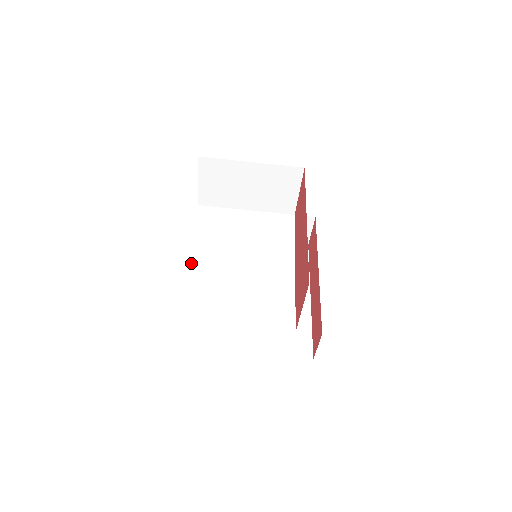
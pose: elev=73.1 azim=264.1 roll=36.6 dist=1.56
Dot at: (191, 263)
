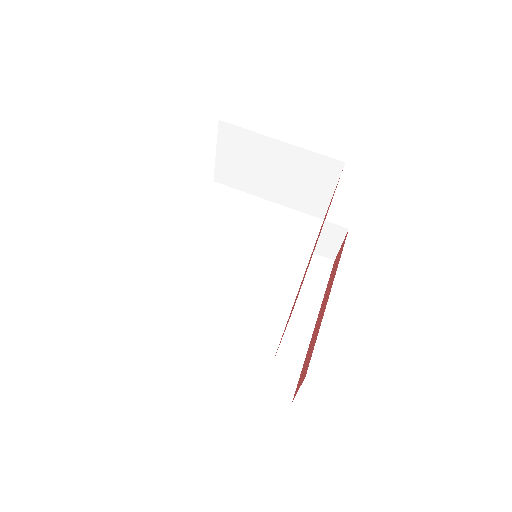
Dot at: (177, 245)
